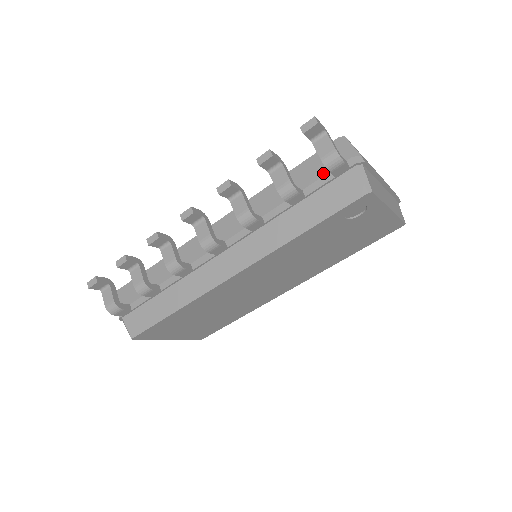
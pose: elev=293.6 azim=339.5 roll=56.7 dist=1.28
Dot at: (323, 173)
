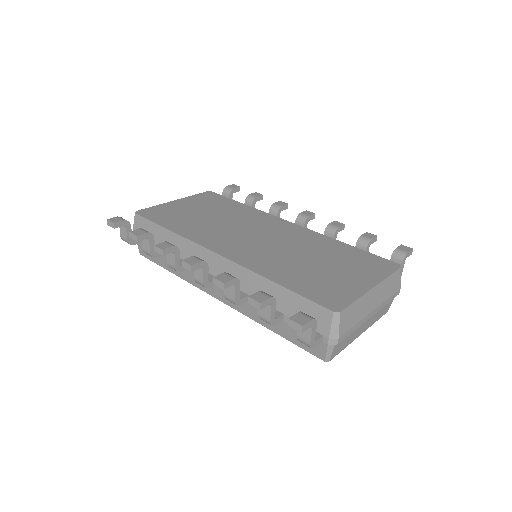
Dot at: occluded
